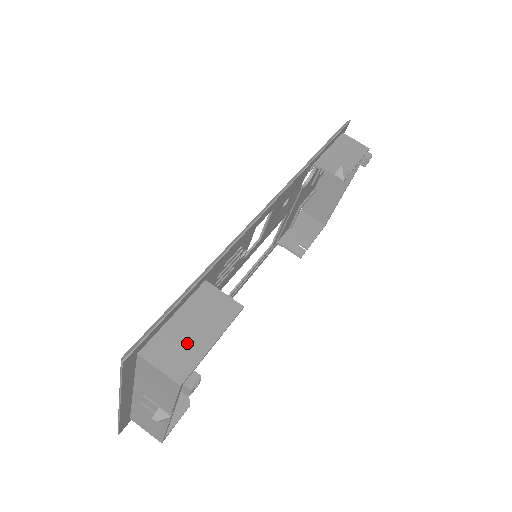
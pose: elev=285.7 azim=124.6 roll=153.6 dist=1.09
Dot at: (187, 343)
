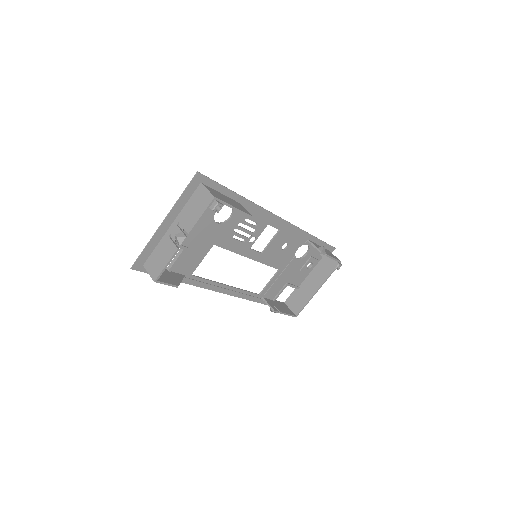
Dot at: (223, 198)
